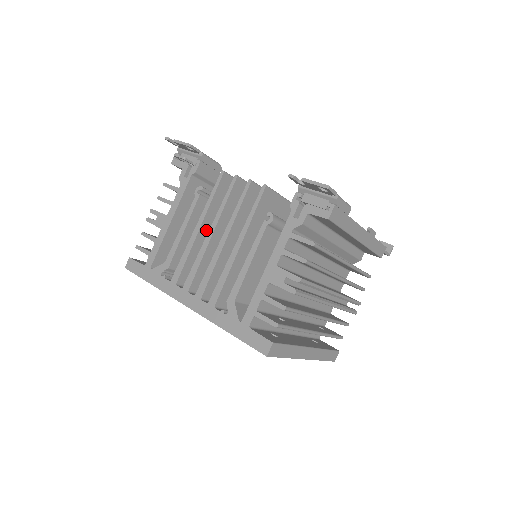
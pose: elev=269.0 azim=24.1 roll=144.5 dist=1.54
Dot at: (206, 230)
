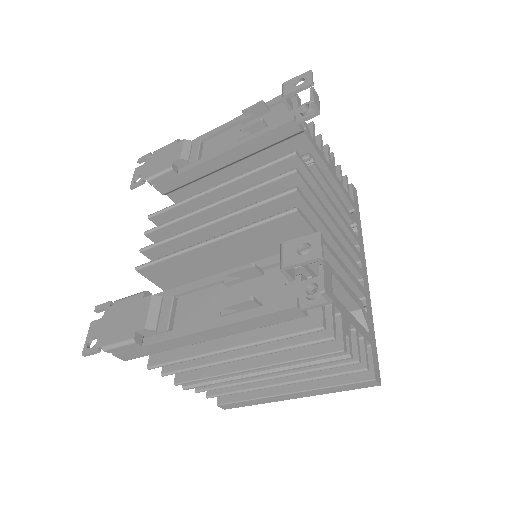
Dot at: occluded
